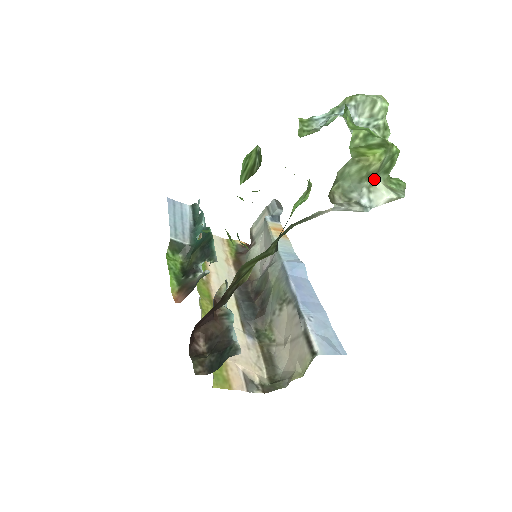
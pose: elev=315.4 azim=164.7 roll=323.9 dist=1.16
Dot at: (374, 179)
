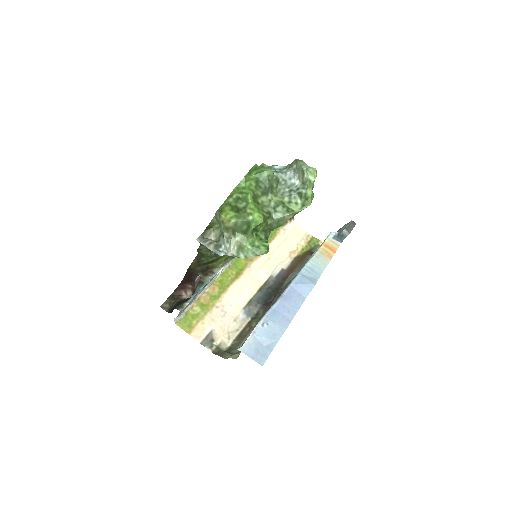
Dot at: (233, 234)
